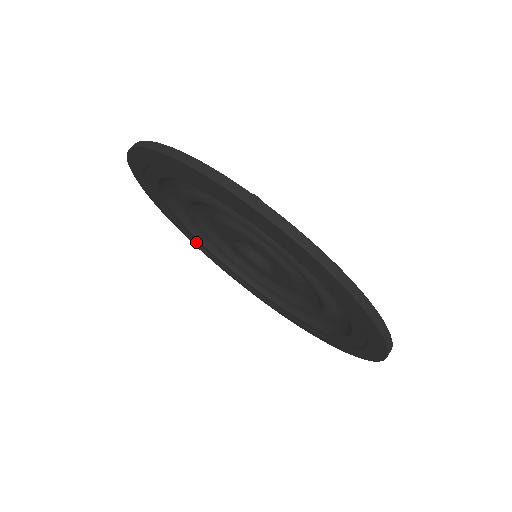
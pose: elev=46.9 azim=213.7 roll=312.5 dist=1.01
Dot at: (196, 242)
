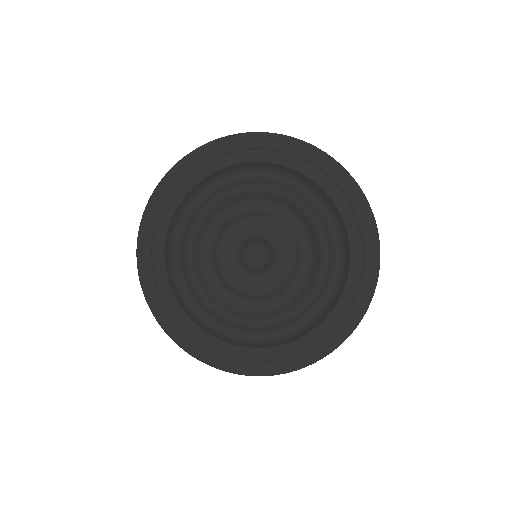
Dot at: (153, 236)
